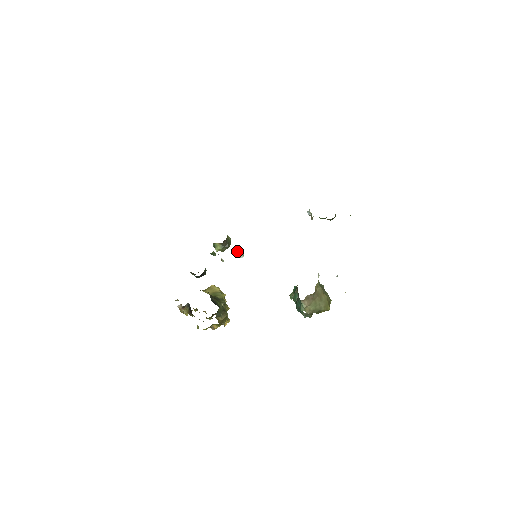
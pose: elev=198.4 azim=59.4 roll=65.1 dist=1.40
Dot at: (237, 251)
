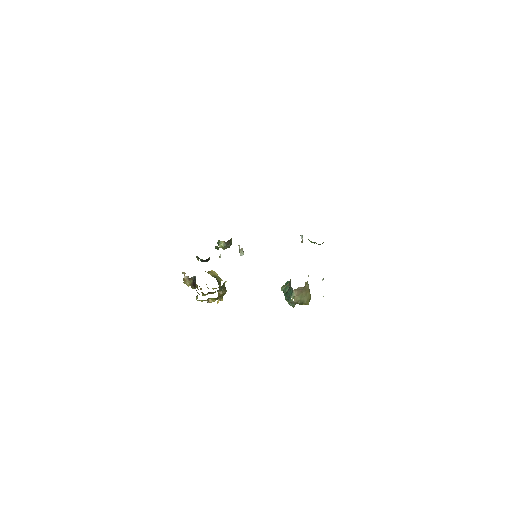
Dot at: (240, 249)
